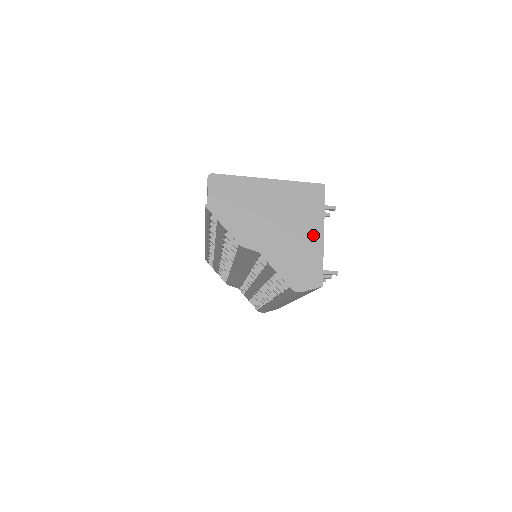
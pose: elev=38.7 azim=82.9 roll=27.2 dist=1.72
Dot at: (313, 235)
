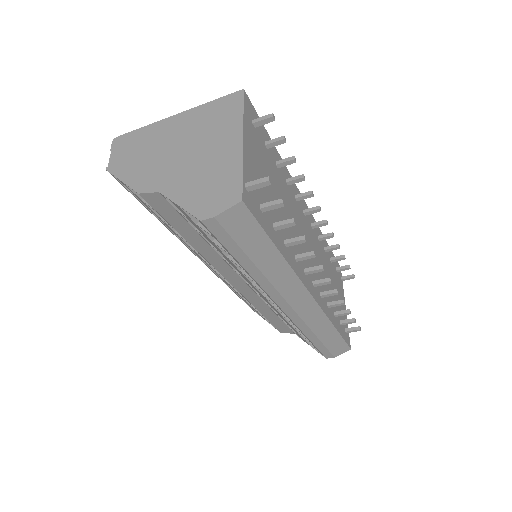
Dot at: (228, 146)
